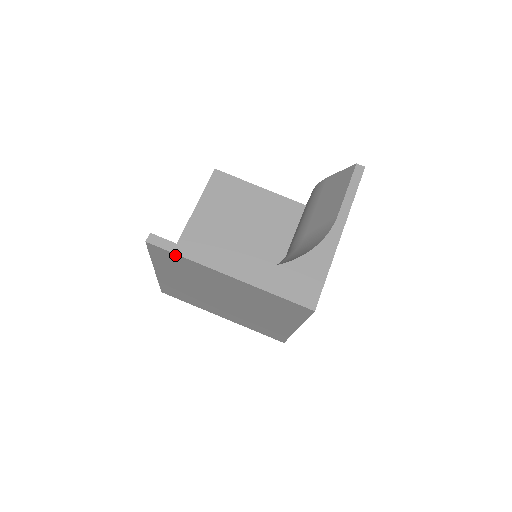
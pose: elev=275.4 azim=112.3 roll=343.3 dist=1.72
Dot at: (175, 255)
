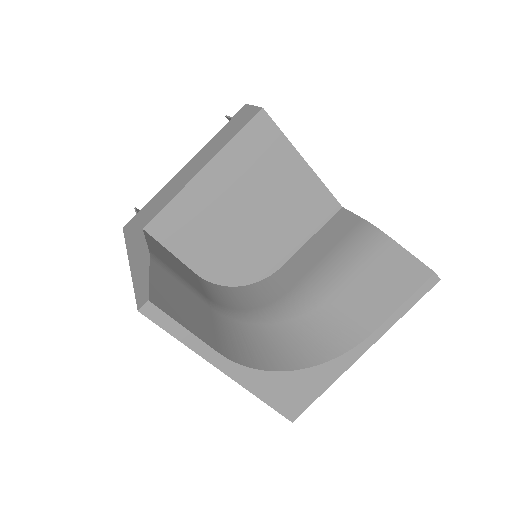
Dot at: (170, 332)
